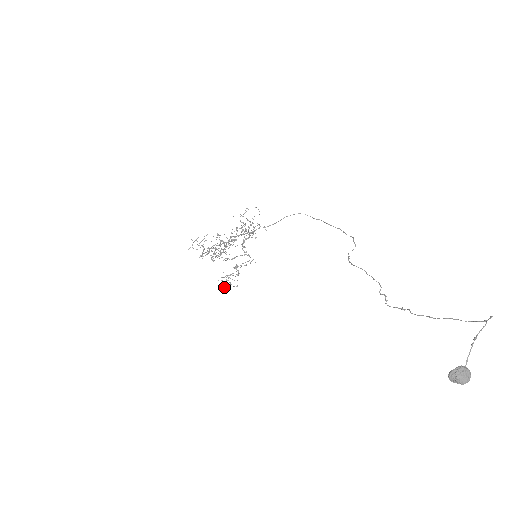
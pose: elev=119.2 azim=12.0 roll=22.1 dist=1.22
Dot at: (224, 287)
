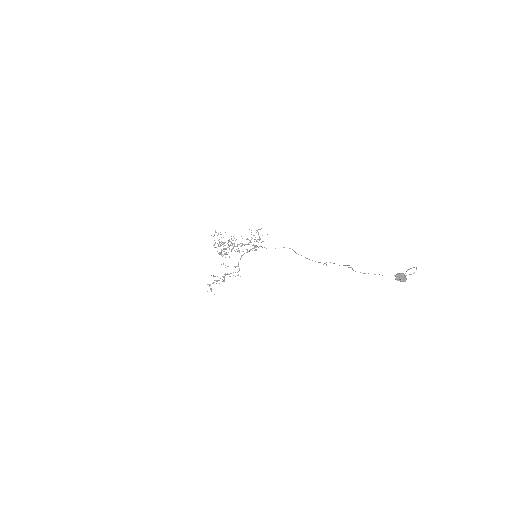
Dot at: occluded
